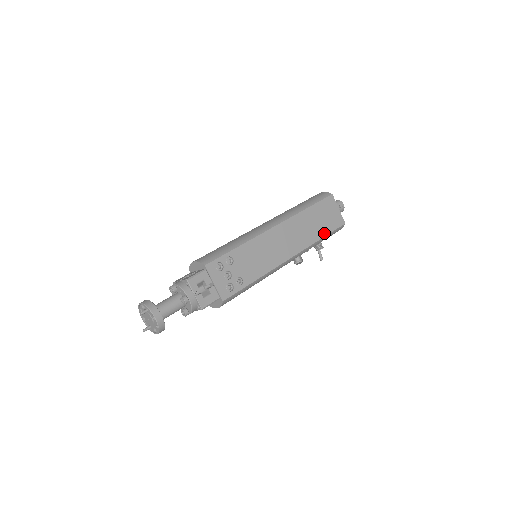
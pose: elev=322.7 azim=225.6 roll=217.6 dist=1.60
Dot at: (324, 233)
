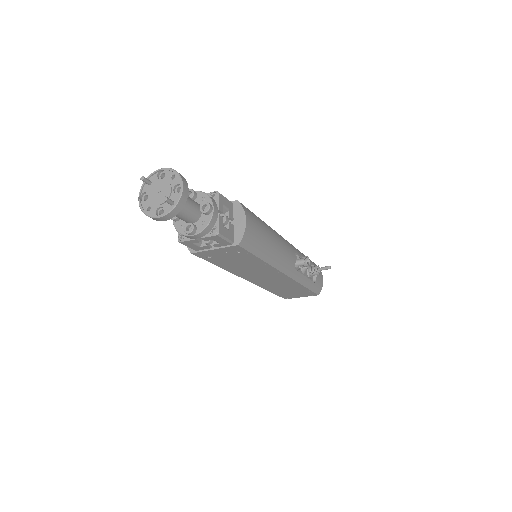
Dot at: occluded
